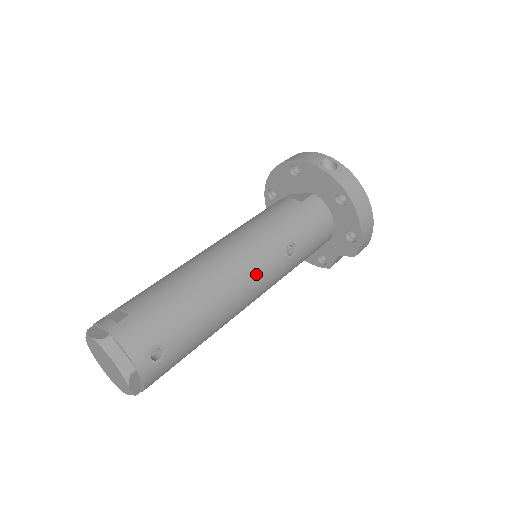
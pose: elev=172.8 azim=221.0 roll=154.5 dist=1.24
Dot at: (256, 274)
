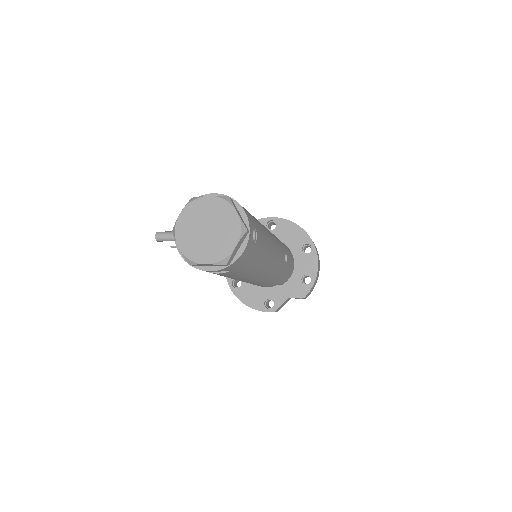
Dot at: (278, 250)
